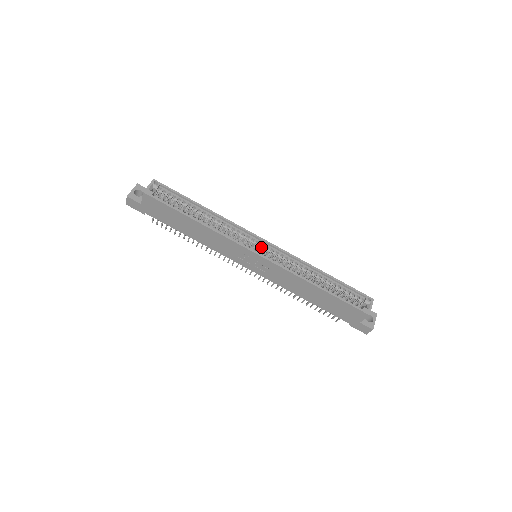
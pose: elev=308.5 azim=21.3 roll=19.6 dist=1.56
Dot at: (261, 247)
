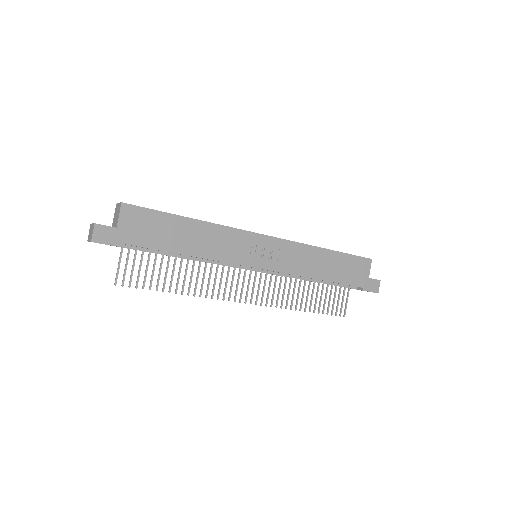
Dot at: occluded
